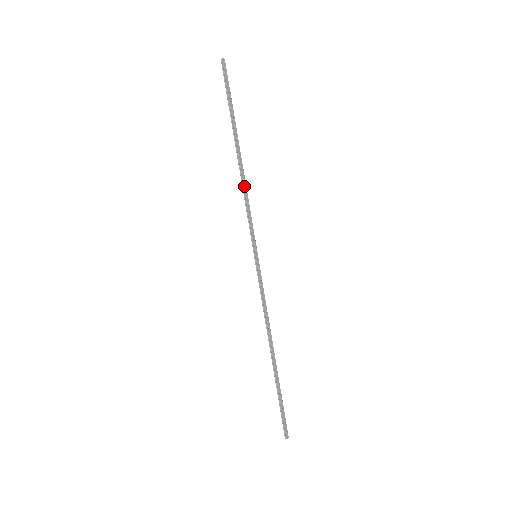
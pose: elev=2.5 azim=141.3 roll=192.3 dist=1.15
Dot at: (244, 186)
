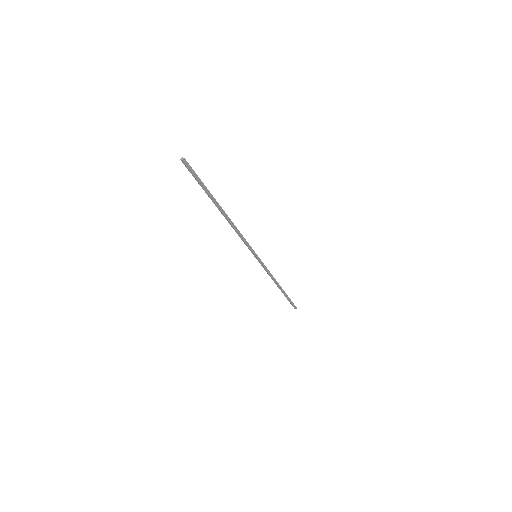
Dot at: (235, 229)
